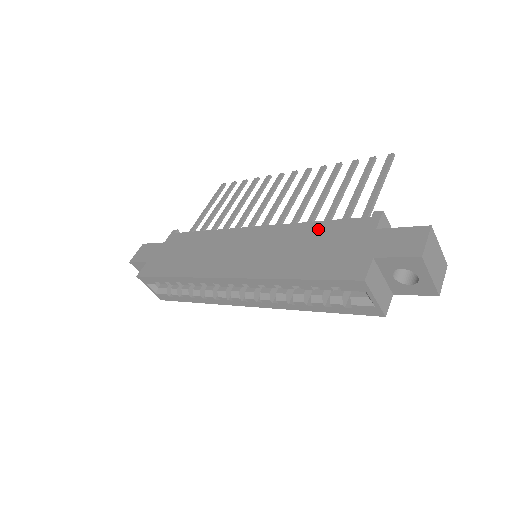
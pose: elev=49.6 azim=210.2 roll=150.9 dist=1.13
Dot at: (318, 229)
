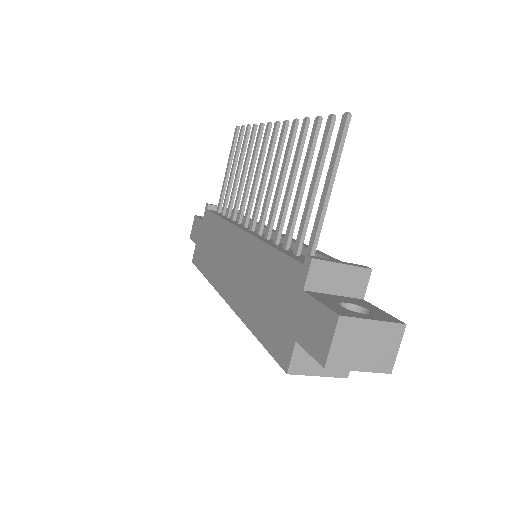
Dot at: (271, 262)
